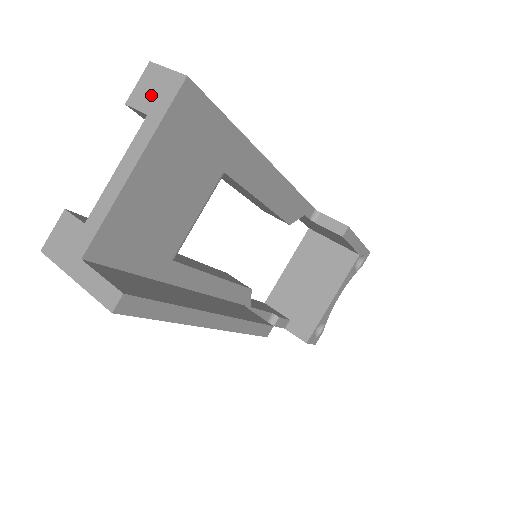
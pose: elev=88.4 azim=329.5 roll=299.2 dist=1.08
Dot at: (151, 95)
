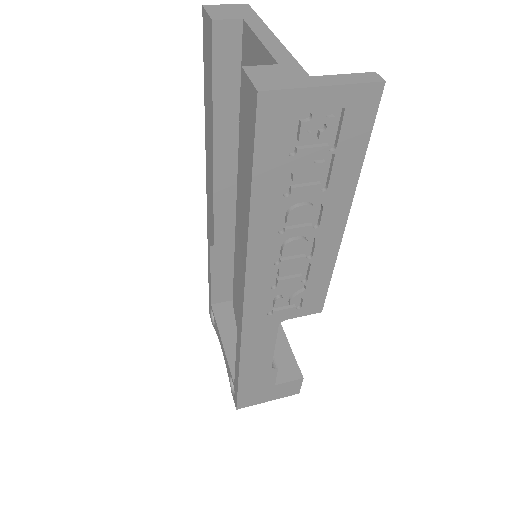
Dot at: (231, 13)
